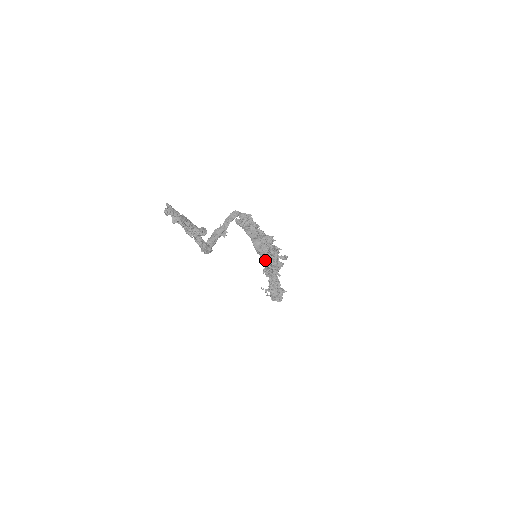
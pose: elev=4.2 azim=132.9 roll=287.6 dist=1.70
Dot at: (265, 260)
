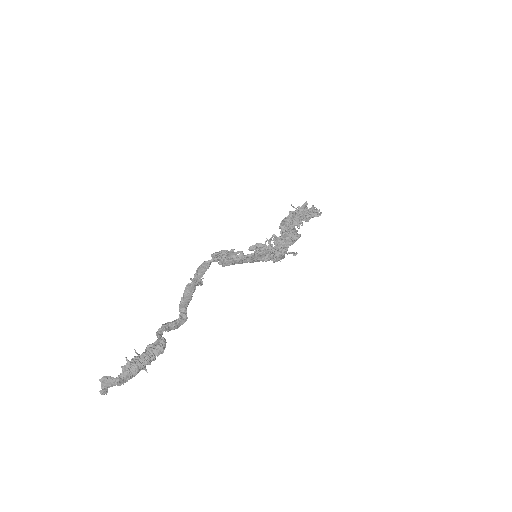
Dot at: (268, 260)
